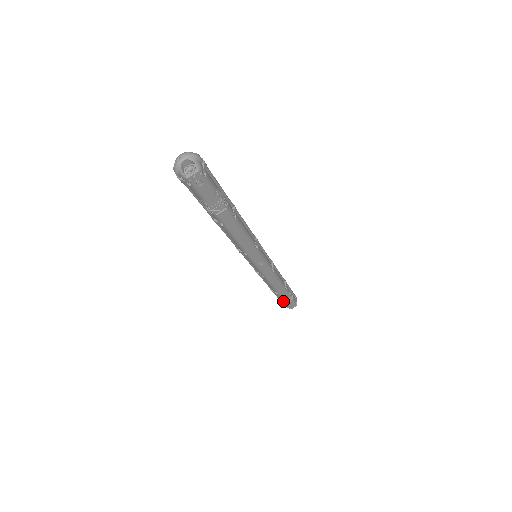
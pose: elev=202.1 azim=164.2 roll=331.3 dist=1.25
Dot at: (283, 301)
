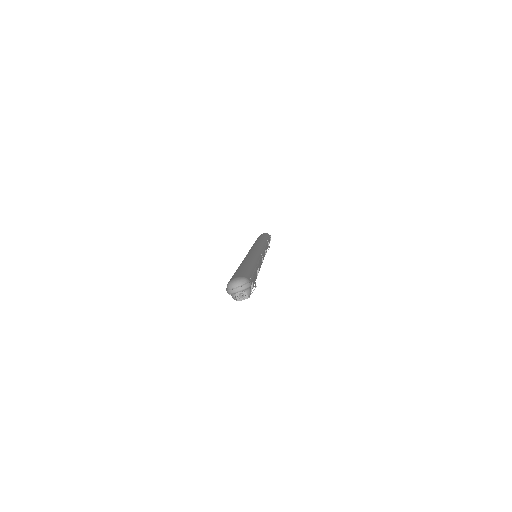
Dot at: occluded
